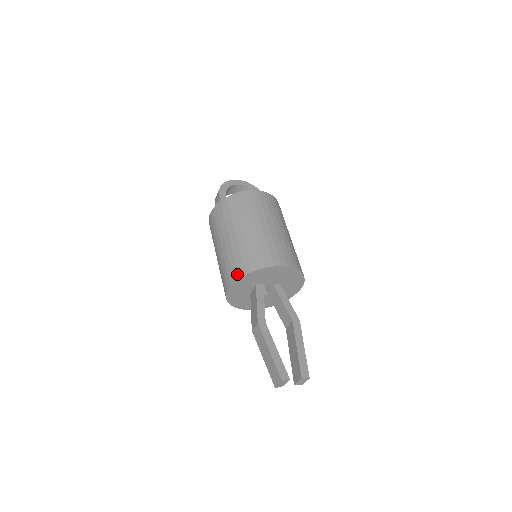
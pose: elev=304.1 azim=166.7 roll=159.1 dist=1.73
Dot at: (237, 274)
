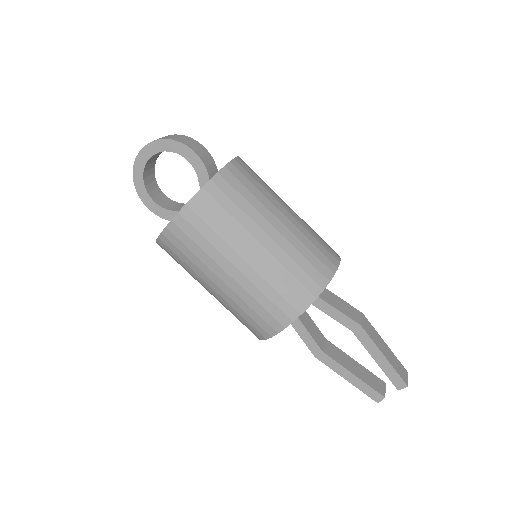
Dot at: occluded
